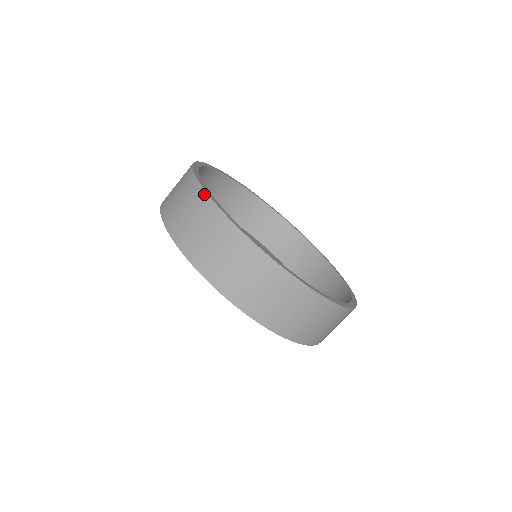
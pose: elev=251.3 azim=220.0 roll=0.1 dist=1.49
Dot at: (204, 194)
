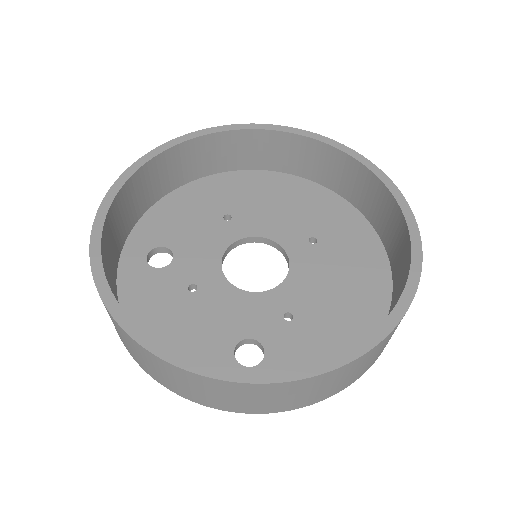
Dot at: (101, 207)
